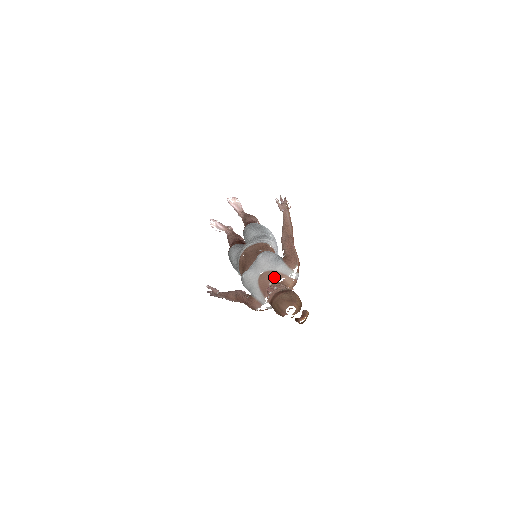
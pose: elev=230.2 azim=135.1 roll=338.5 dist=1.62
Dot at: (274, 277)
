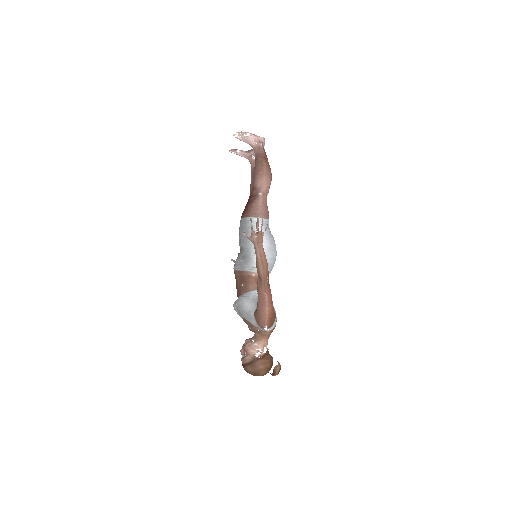
Dot at: (251, 327)
